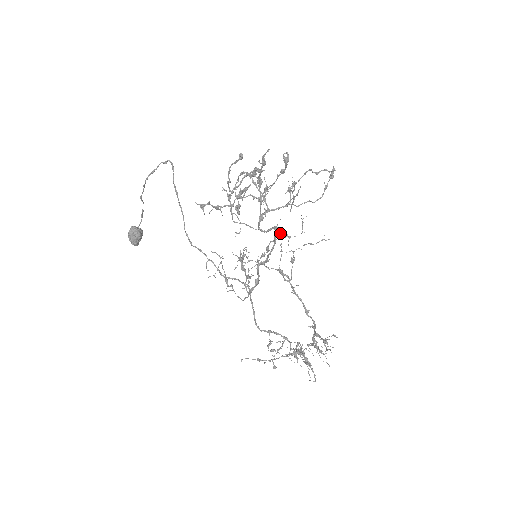
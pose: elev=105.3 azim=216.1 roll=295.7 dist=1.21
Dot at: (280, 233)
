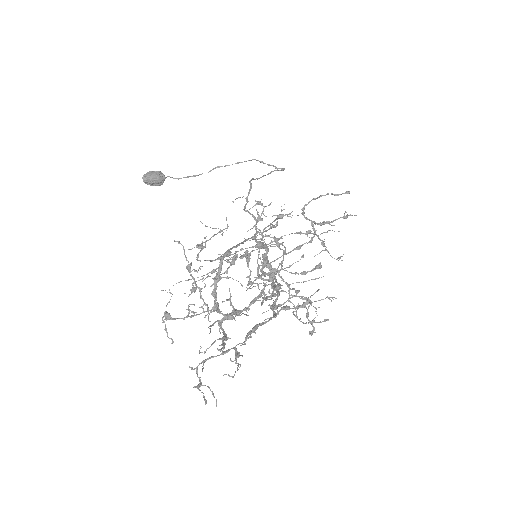
Dot at: occluded
